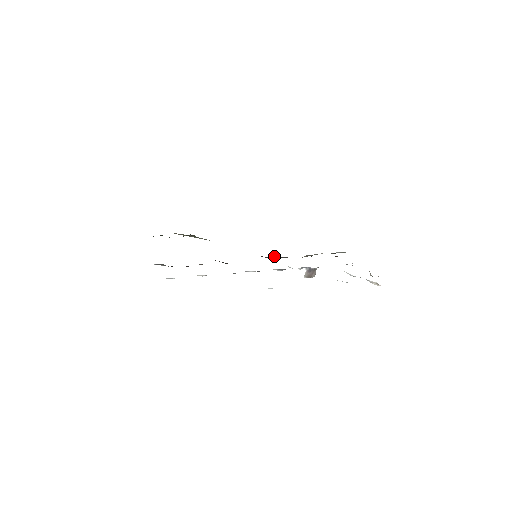
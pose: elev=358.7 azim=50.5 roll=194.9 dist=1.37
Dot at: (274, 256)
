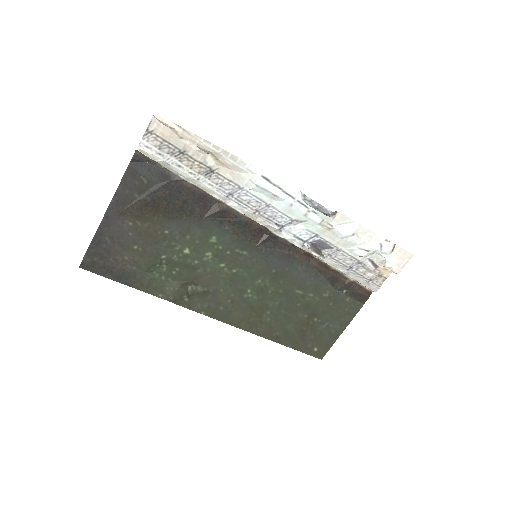
Dot at: (273, 249)
